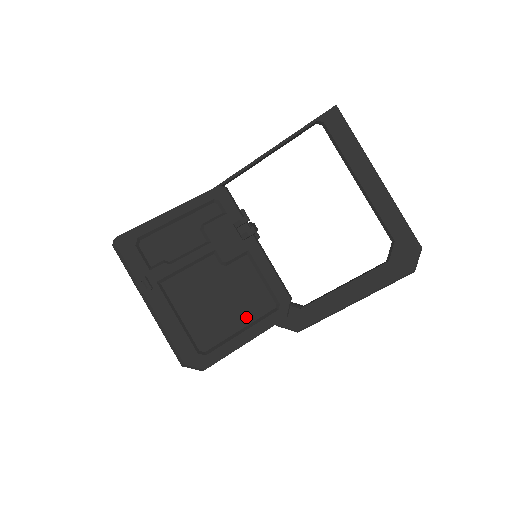
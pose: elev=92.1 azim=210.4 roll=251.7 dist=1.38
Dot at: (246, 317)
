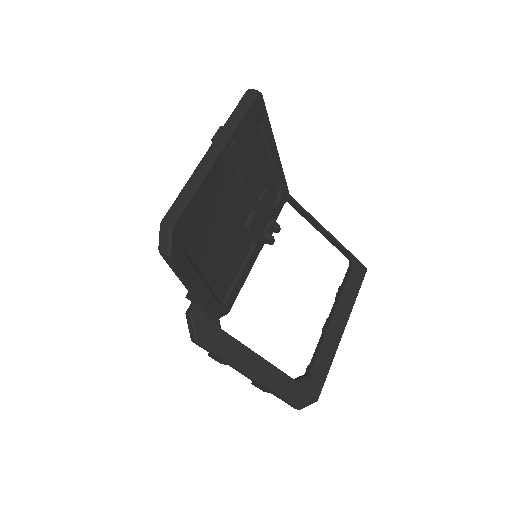
Dot at: (212, 276)
